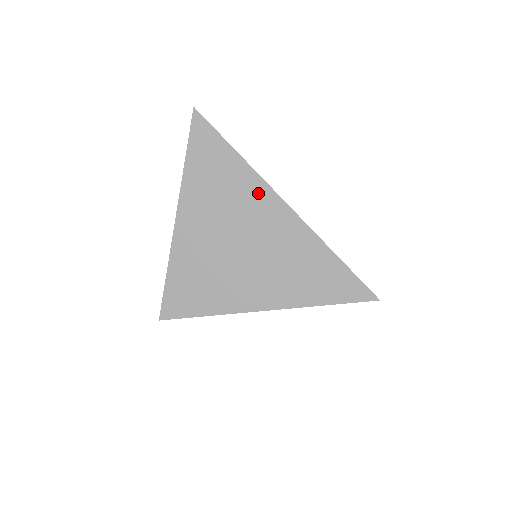
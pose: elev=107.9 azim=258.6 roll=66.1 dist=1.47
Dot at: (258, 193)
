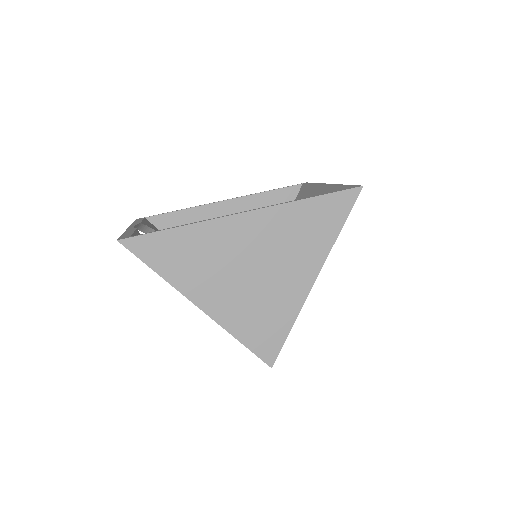
Dot at: (221, 230)
